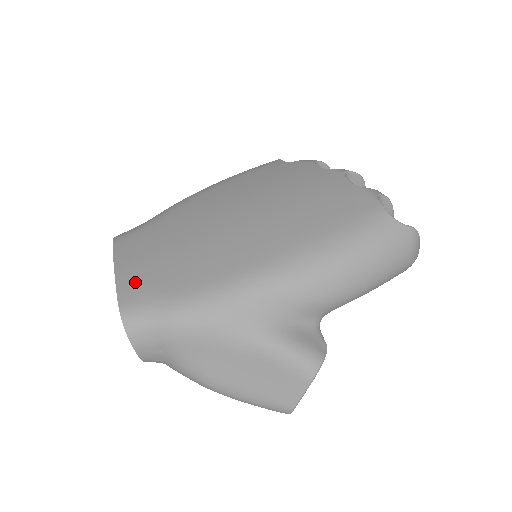
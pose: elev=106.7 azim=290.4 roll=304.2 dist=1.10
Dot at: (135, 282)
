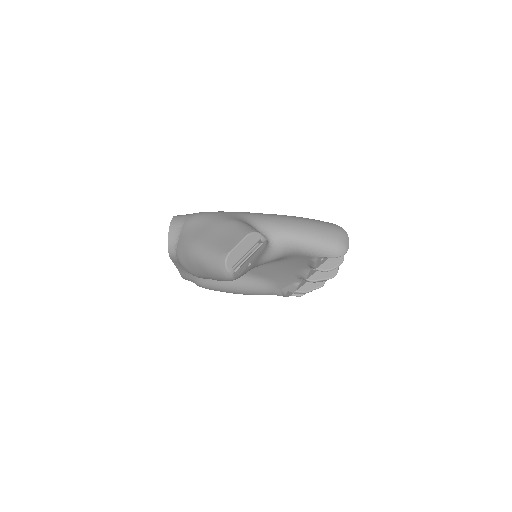
Dot at: occluded
